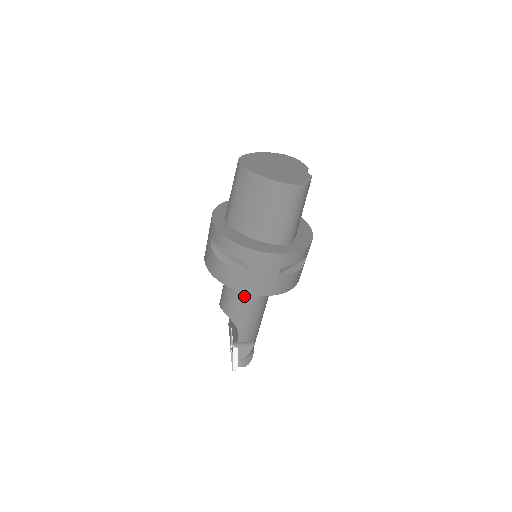
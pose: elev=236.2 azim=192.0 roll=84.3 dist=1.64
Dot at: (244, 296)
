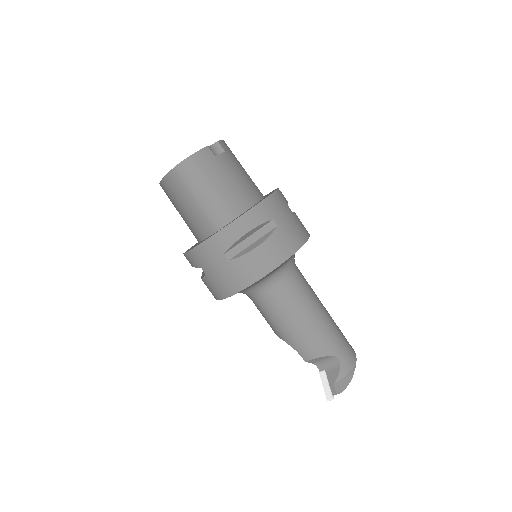
Dot at: (260, 304)
